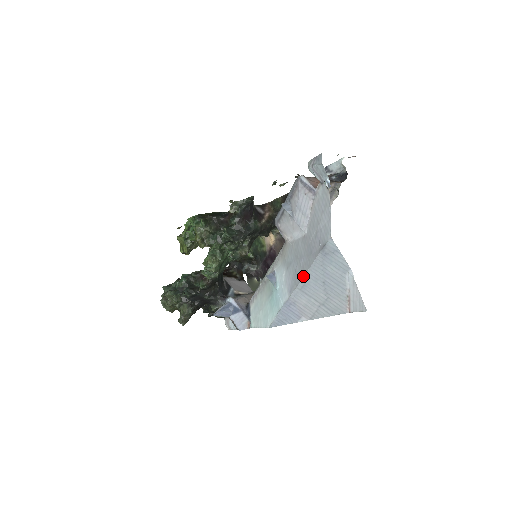
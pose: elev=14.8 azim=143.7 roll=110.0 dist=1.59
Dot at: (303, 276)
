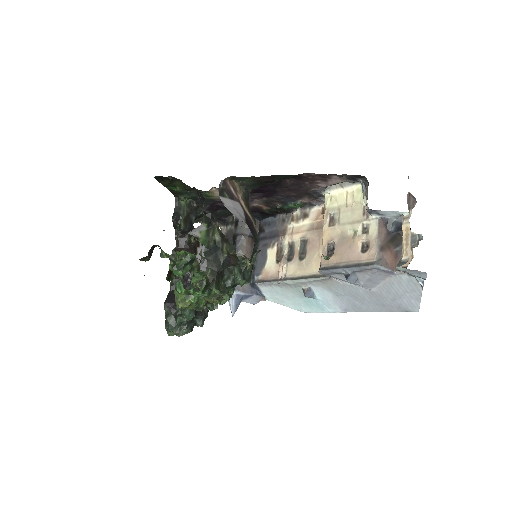
Dot at: occluded
